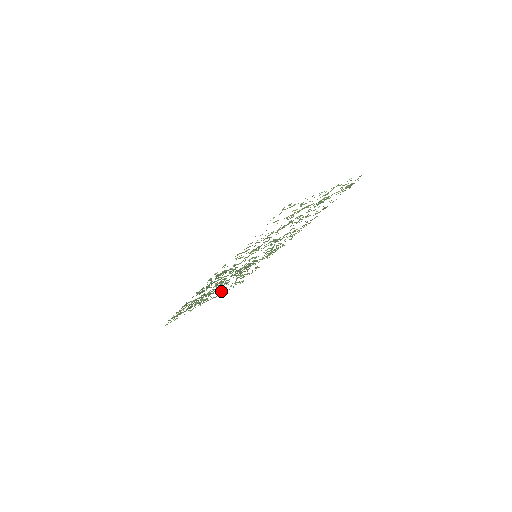
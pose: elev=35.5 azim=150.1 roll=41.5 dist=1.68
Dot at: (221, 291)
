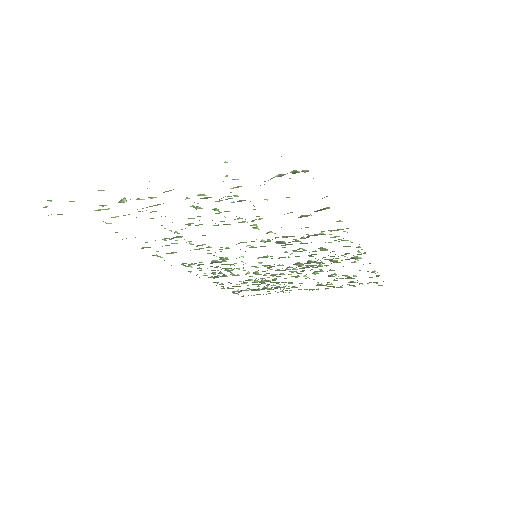
Dot at: occluded
